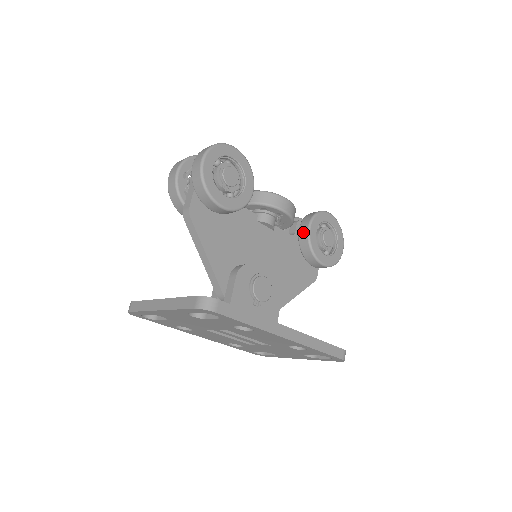
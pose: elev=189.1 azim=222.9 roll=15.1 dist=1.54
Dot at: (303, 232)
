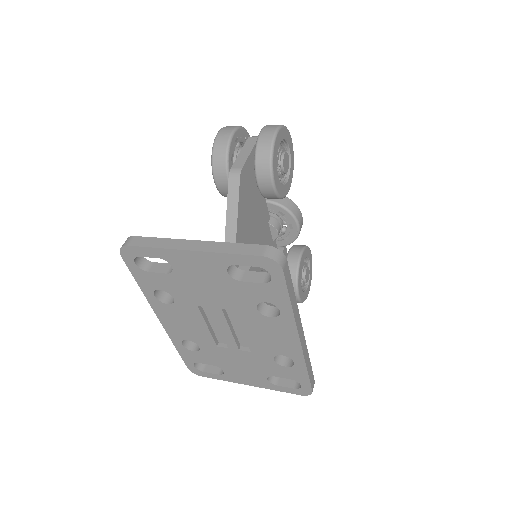
Dot at: (294, 257)
